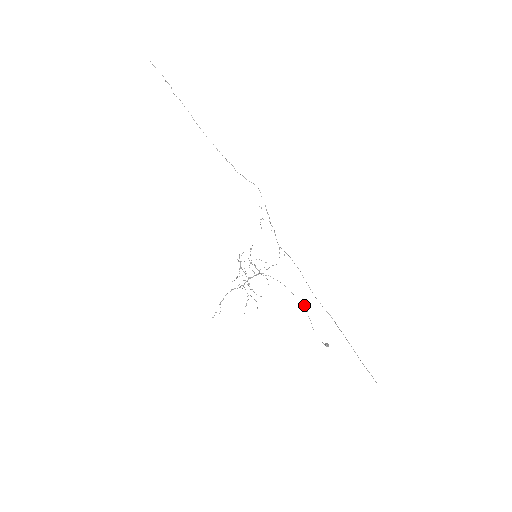
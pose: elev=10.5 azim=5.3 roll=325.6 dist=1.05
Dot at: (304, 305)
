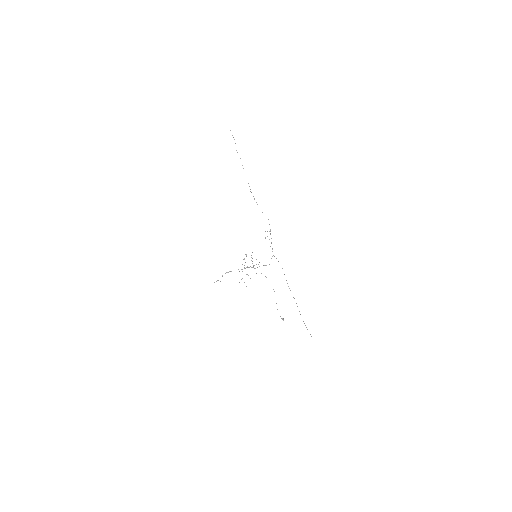
Dot at: occluded
